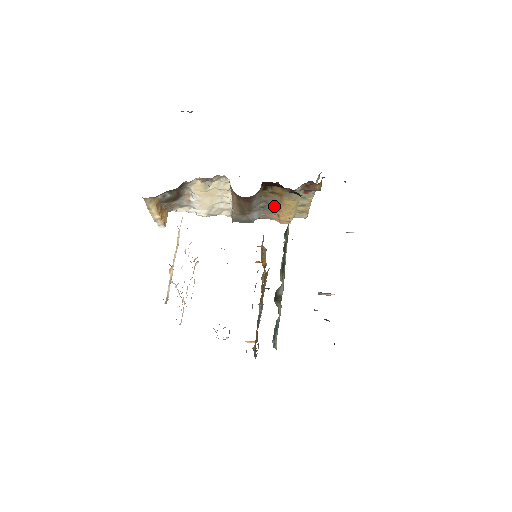
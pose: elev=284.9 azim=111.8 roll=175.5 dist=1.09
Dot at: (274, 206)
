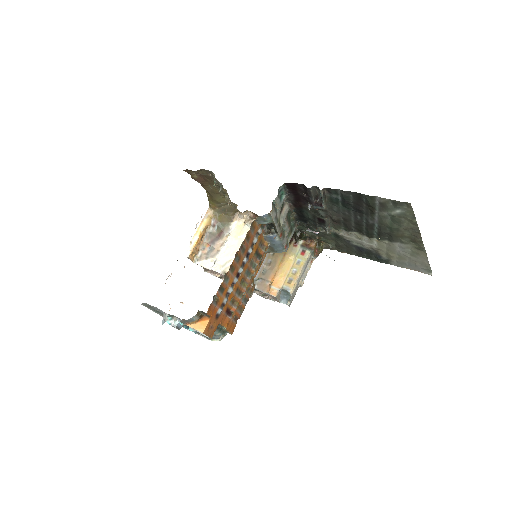
Dot at: (275, 266)
